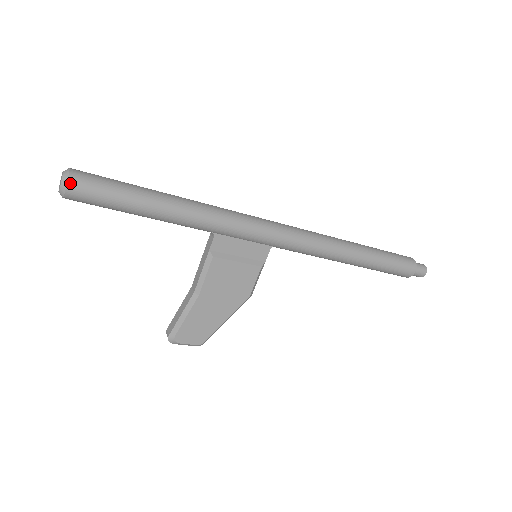
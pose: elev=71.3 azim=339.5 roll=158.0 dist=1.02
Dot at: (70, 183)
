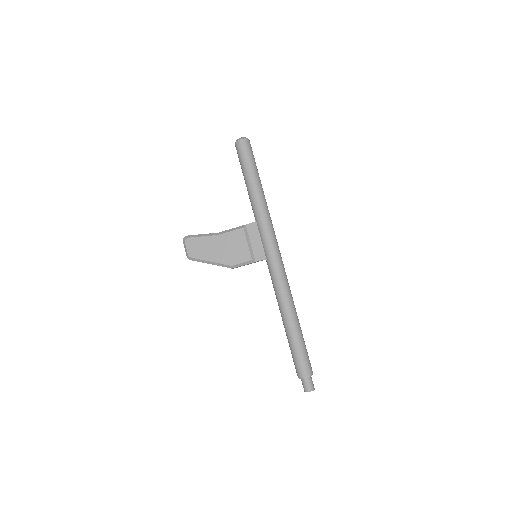
Dot at: (243, 140)
